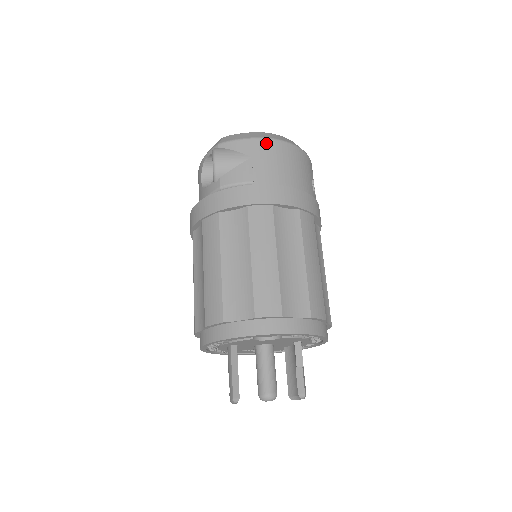
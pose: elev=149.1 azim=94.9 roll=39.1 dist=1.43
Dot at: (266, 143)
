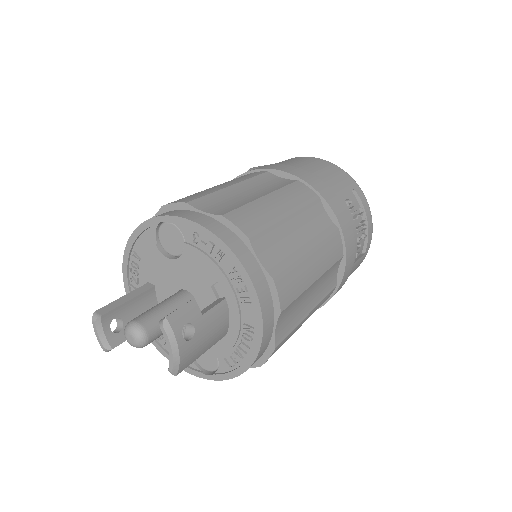
Dot at: (302, 157)
